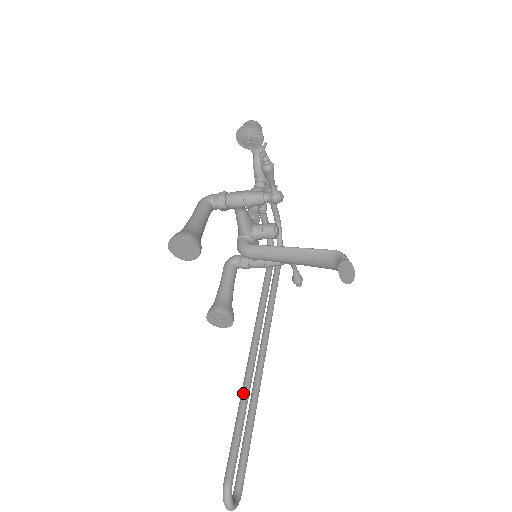
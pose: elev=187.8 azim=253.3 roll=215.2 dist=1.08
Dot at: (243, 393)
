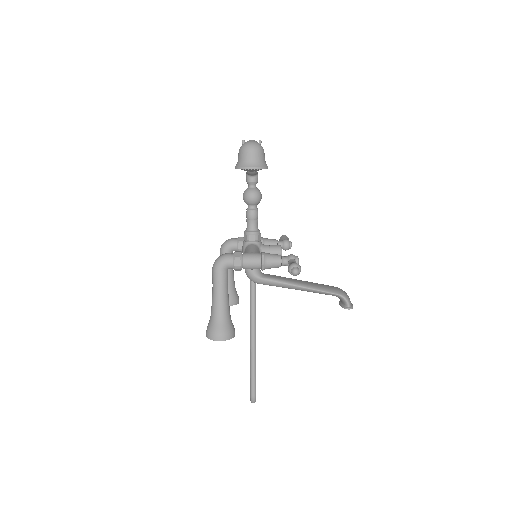
Dot at: (252, 342)
